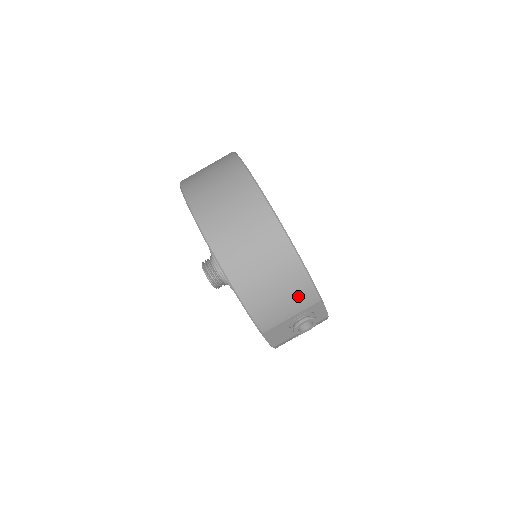
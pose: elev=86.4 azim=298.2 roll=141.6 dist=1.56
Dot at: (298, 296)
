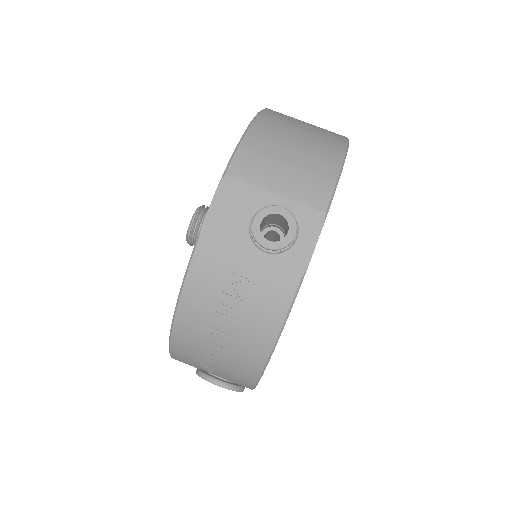
Dot at: (308, 176)
